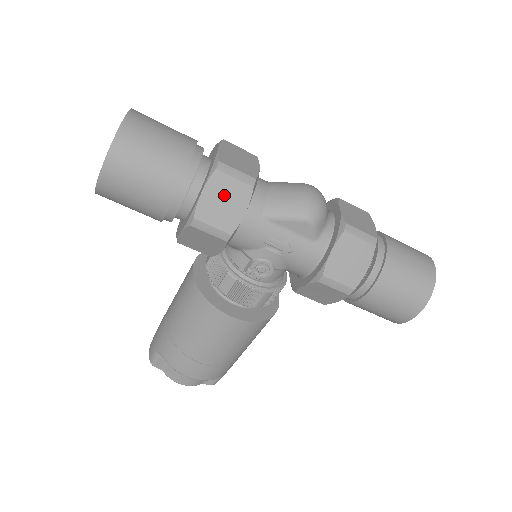
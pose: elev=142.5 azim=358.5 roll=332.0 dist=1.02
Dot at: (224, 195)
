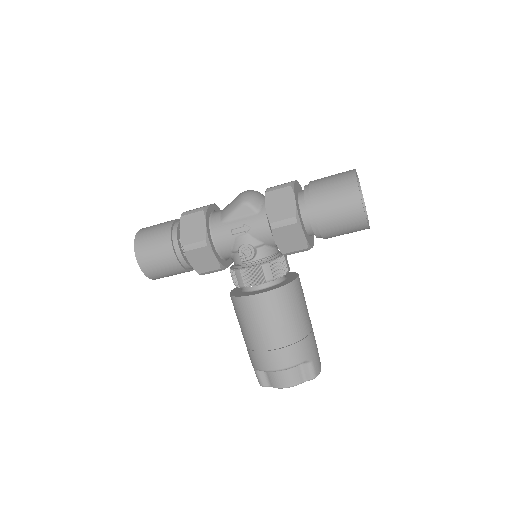
Dot at: (191, 225)
